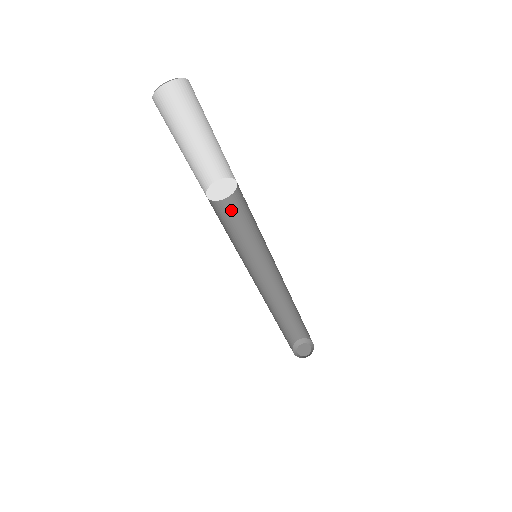
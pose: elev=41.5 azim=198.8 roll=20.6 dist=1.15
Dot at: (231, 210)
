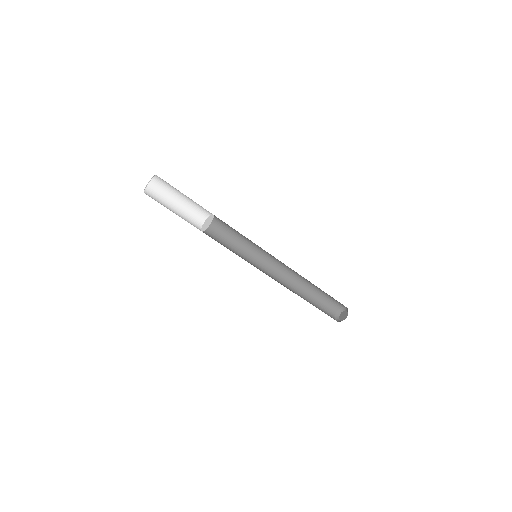
Dot at: (229, 230)
